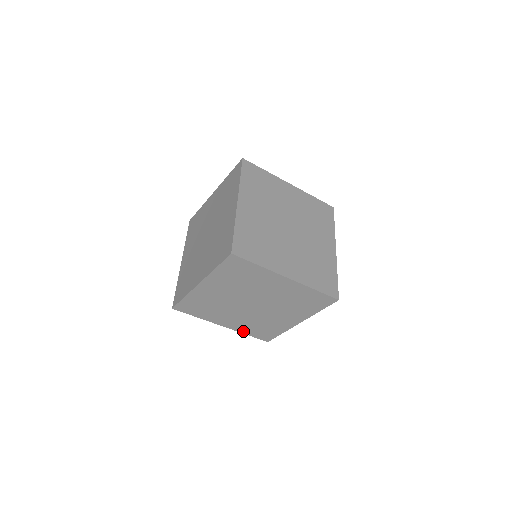
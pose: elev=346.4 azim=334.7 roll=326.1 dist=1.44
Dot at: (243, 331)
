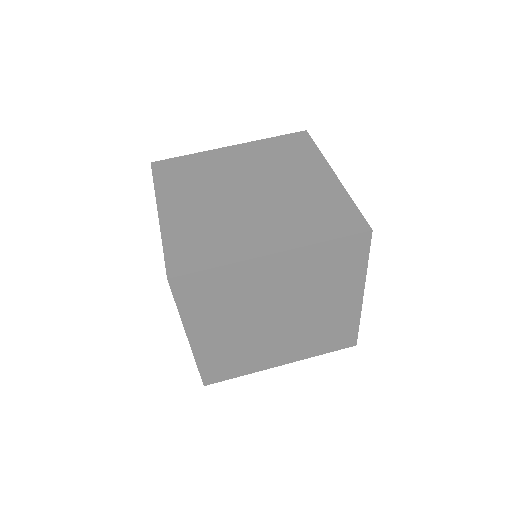
Dot at: (312, 354)
